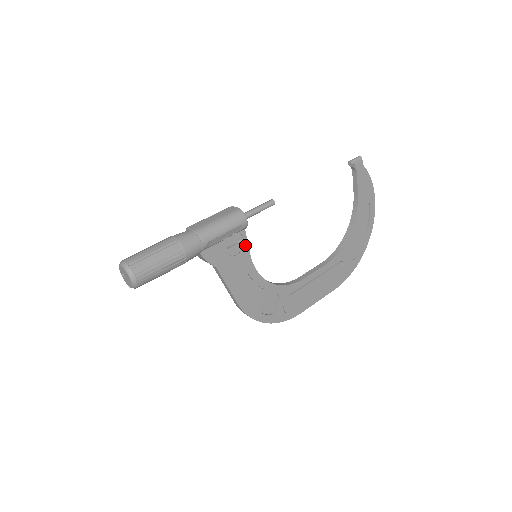
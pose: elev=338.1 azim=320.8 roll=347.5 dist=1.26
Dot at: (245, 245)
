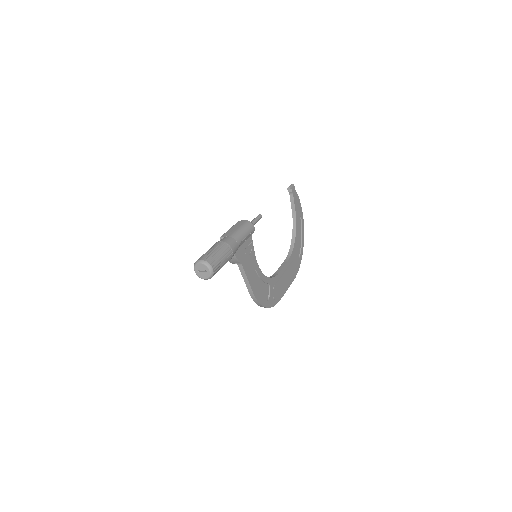
Dot at: (252, 247)
